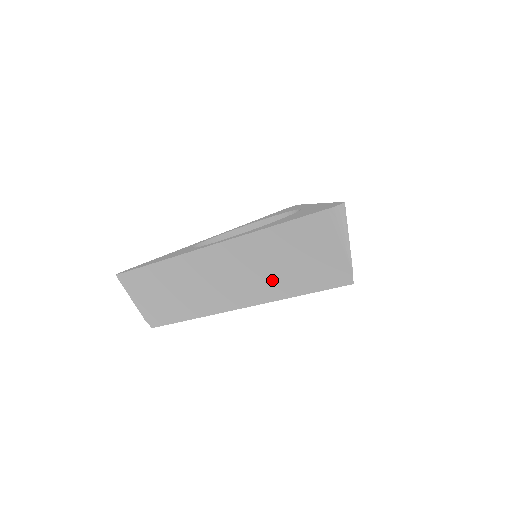
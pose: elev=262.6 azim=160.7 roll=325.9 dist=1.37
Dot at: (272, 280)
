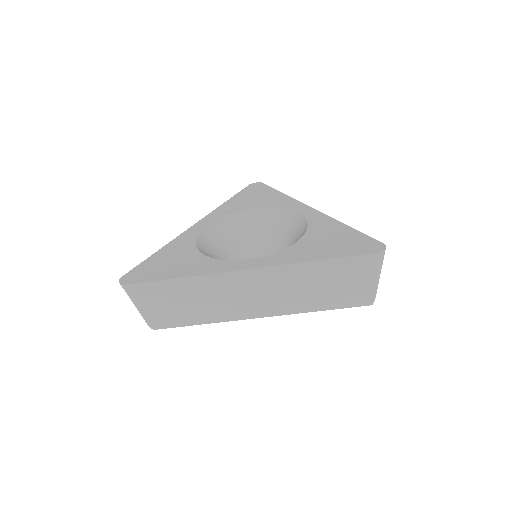
Dot at: (301, 299)
